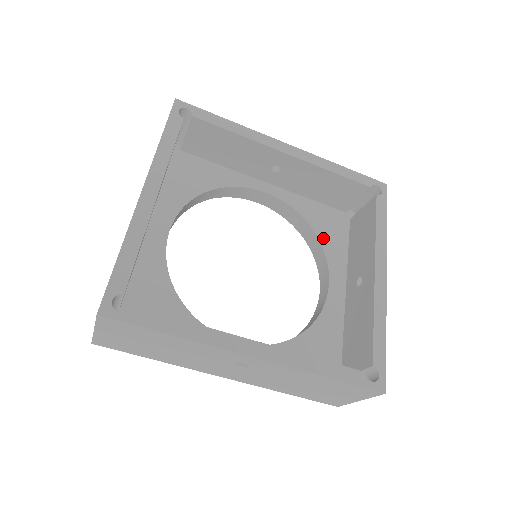
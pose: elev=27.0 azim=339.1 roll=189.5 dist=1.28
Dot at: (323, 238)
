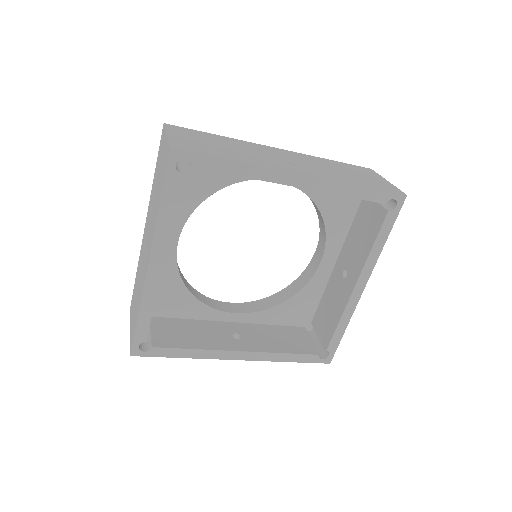
Dot at: (328, 218)
